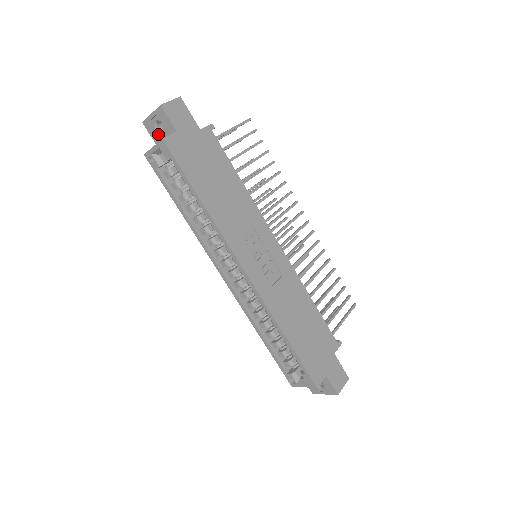
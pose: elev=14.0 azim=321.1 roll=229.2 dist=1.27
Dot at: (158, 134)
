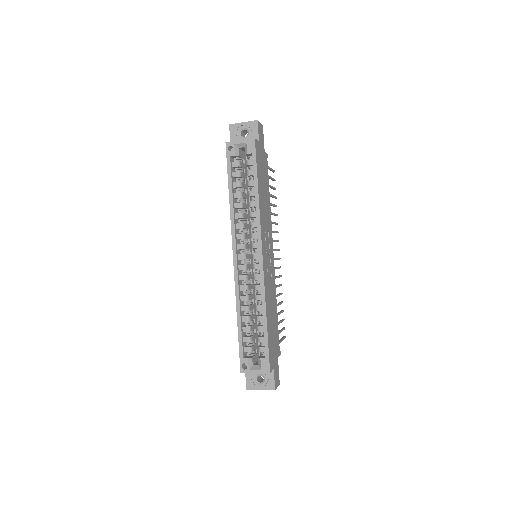
Dot at: (239, 137)
